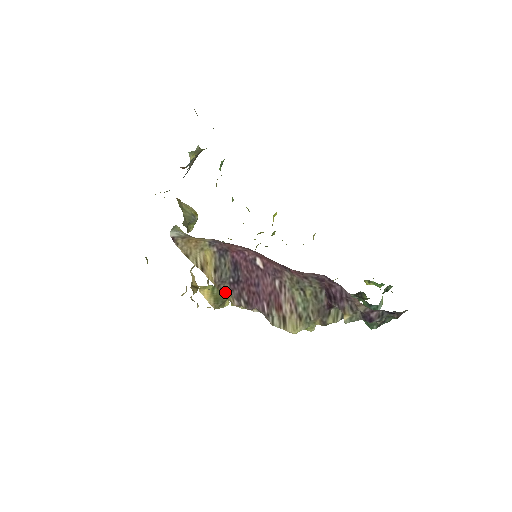
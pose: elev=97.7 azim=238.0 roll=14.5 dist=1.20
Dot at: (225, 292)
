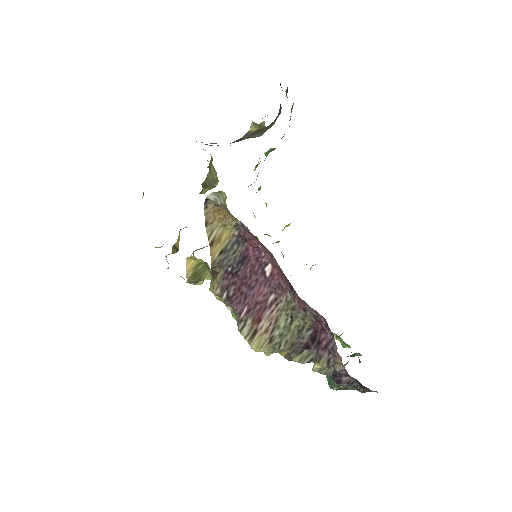
Dot at: (215, 276)
